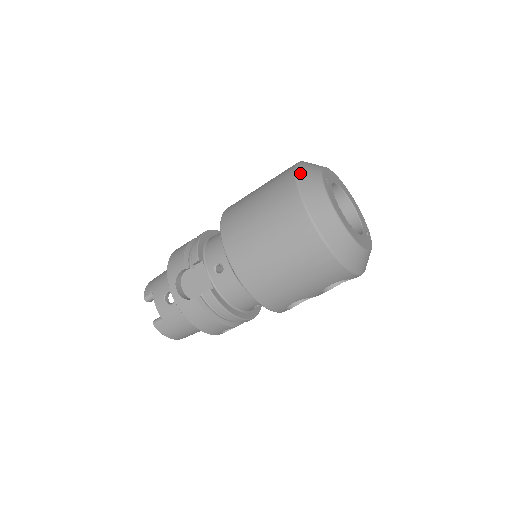
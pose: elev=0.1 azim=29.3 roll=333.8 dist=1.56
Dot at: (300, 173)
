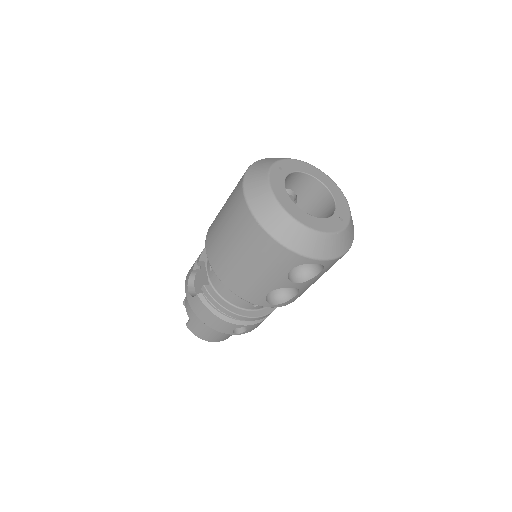
Dot at: (253, 165)
